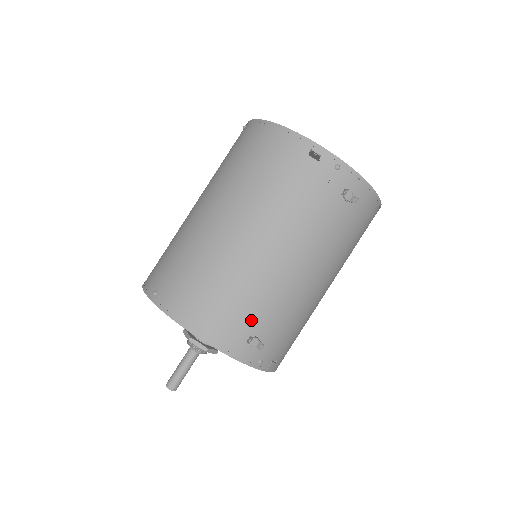
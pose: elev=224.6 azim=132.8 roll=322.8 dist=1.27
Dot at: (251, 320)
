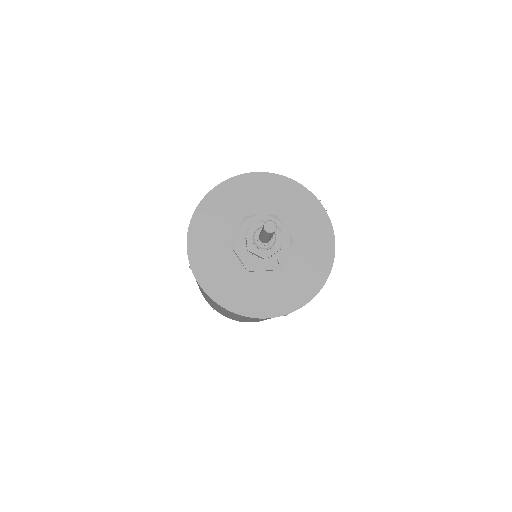
Dot at: occluded
